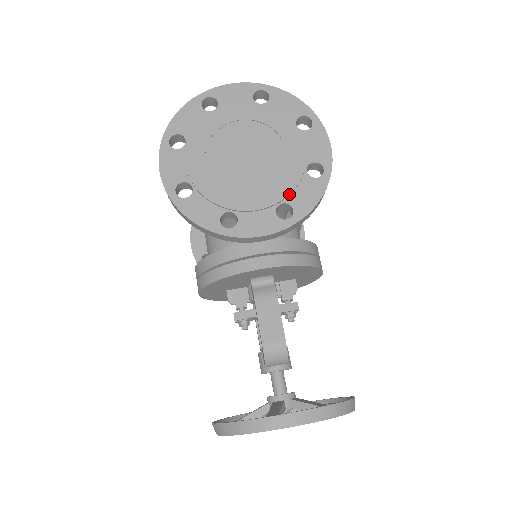
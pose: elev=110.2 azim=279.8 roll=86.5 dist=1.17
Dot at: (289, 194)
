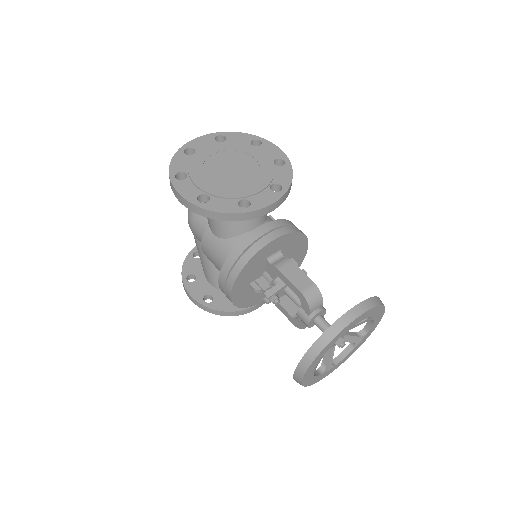
Dot at: (272, 178)
